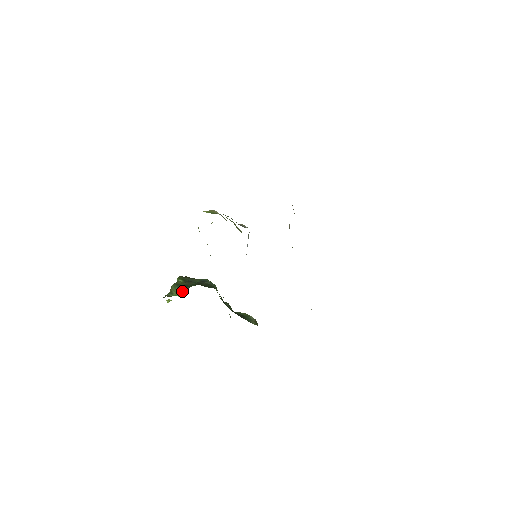
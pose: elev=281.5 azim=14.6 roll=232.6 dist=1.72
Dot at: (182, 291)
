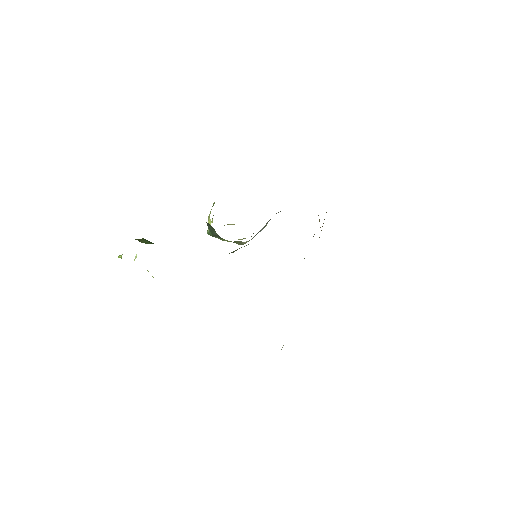
Dot at: (152, 243)
